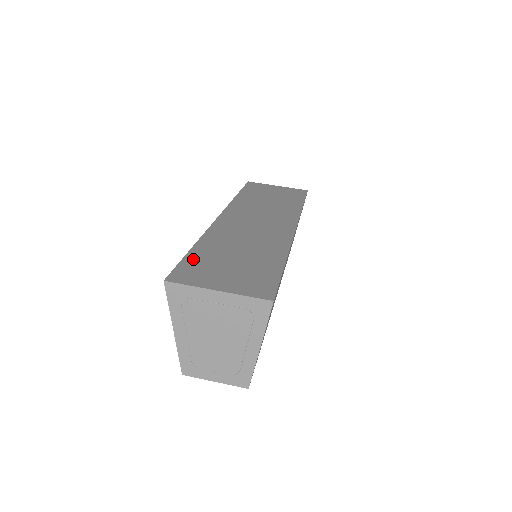
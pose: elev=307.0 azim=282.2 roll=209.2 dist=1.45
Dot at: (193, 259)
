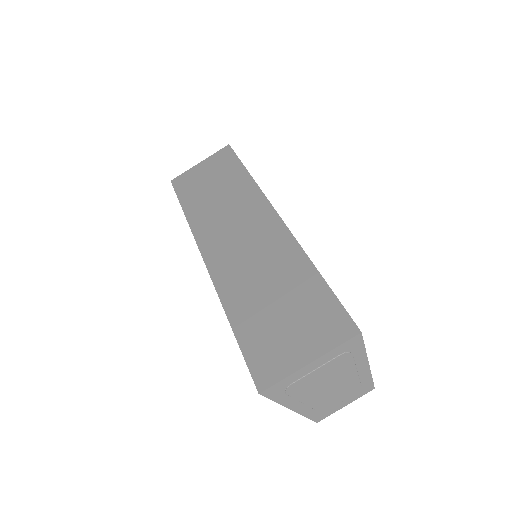
Dot at: (248, 341)
